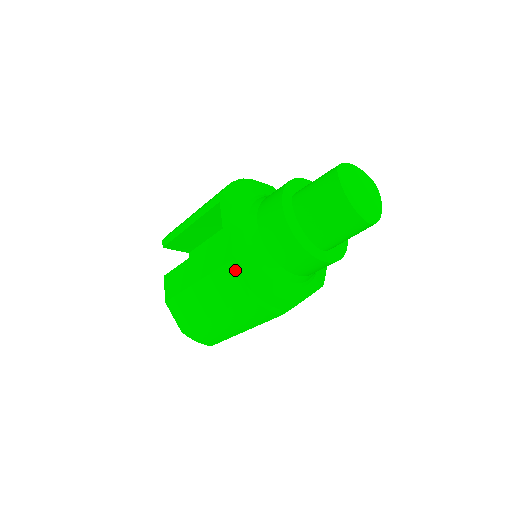
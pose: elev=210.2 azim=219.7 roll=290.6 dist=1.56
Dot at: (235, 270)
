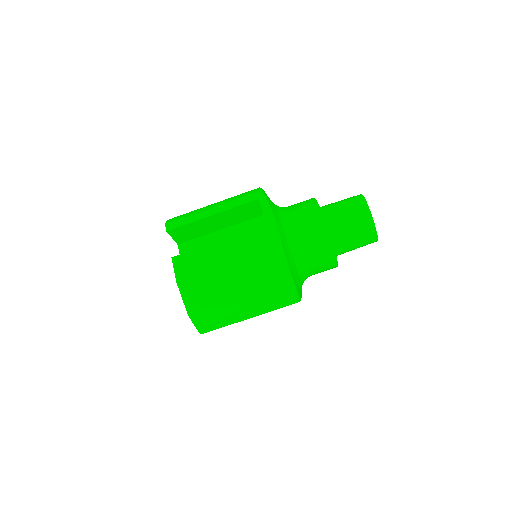
Dot at: (282, 255)
